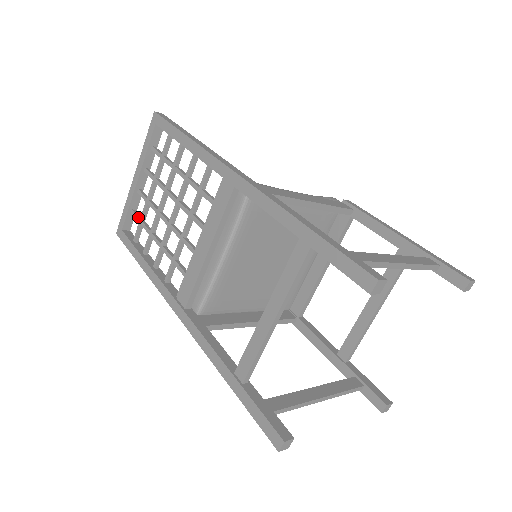
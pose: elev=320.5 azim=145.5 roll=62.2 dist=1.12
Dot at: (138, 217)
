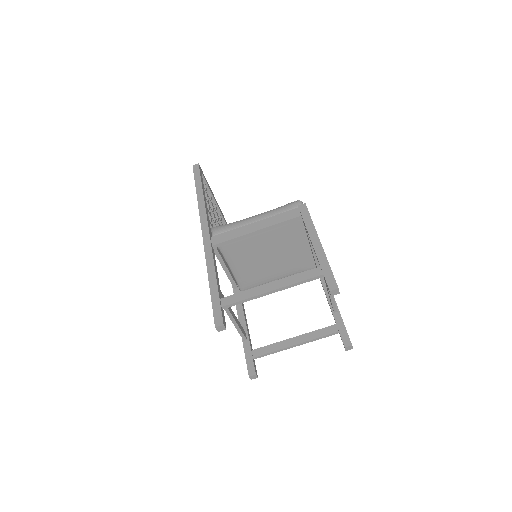
Dot at: occluded
